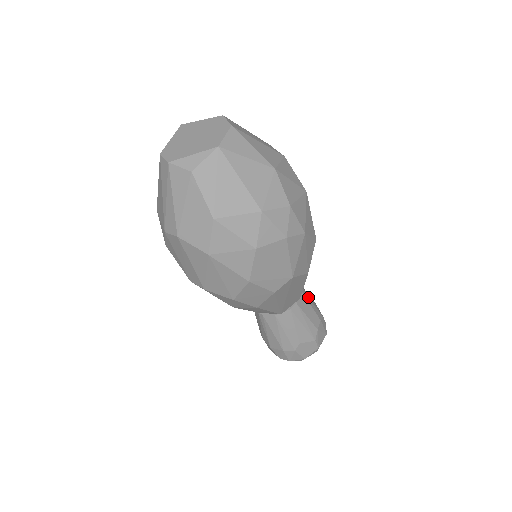
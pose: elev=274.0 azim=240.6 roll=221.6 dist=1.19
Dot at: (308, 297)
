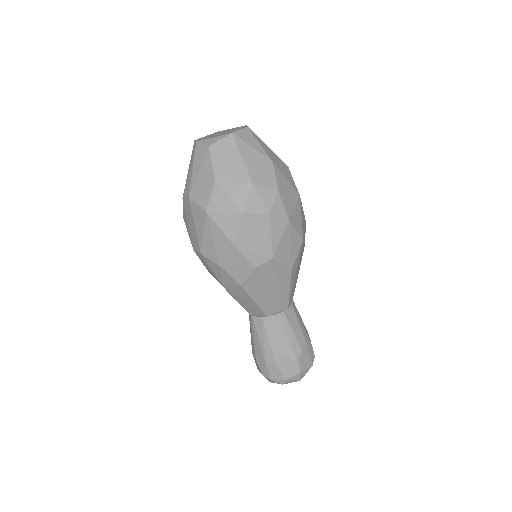
Dot at: (299, 316)
